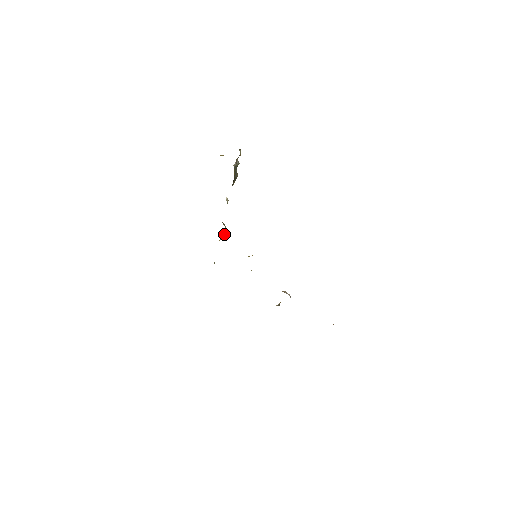
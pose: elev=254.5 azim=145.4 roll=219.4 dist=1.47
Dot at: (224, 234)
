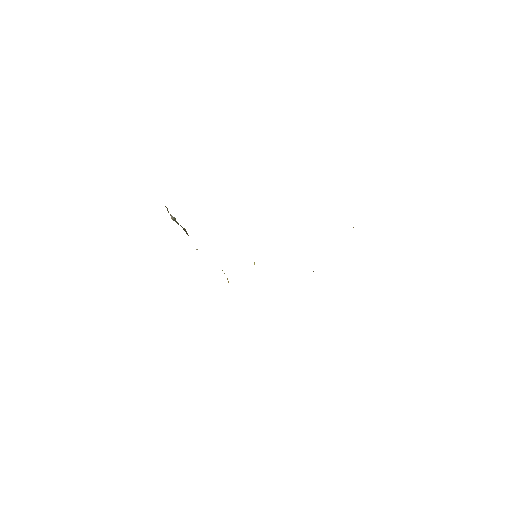
Dot at: occluded
